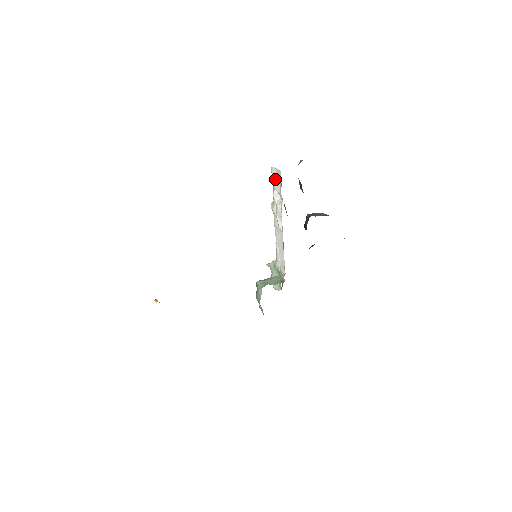
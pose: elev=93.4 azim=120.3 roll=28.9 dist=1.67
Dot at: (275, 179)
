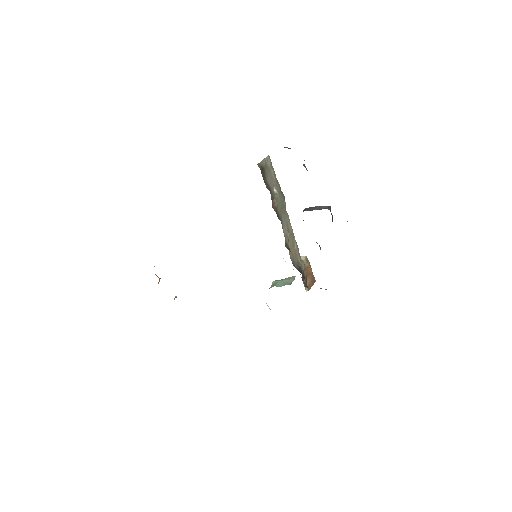
Dot at: occluded
